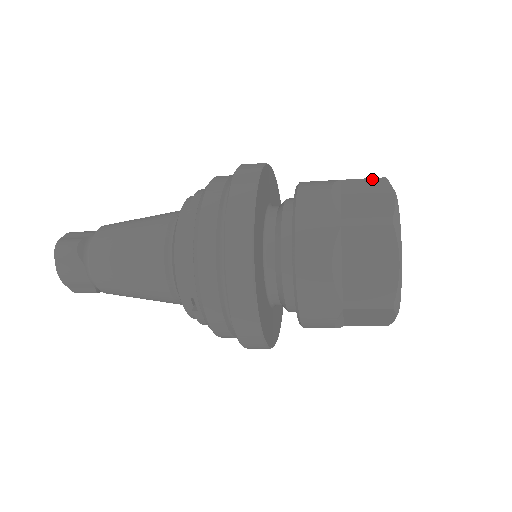
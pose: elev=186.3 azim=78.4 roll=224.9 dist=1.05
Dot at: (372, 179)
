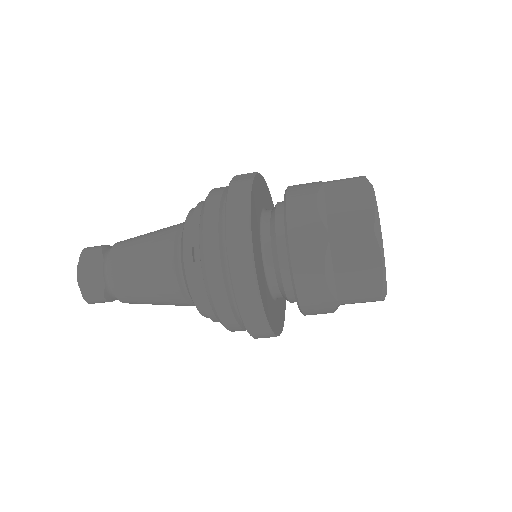
Dot at: occluded
